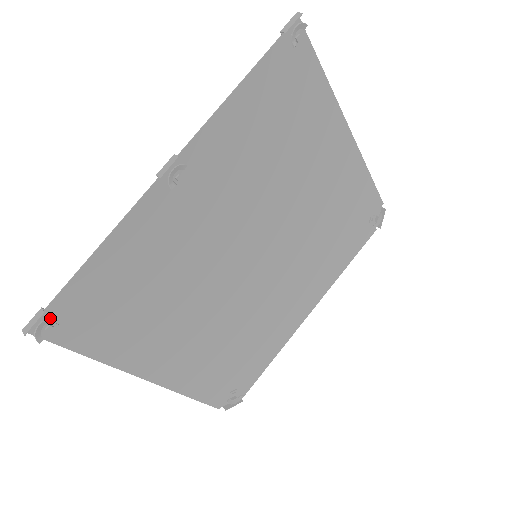
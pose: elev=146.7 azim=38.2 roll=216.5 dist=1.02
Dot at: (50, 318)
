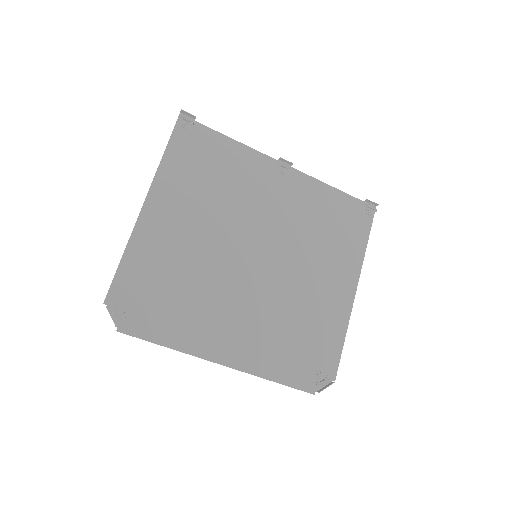
Dot at: (193, 121)
